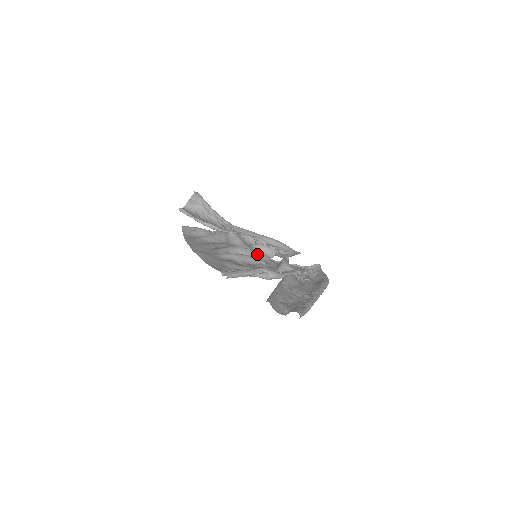
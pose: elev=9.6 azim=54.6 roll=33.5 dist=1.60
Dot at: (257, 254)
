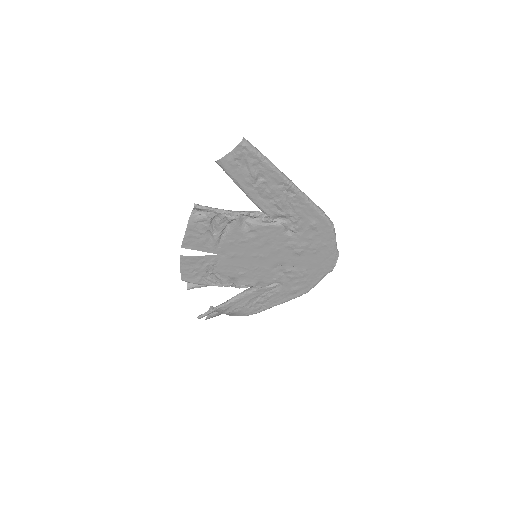
Dot at: (258, 258)
